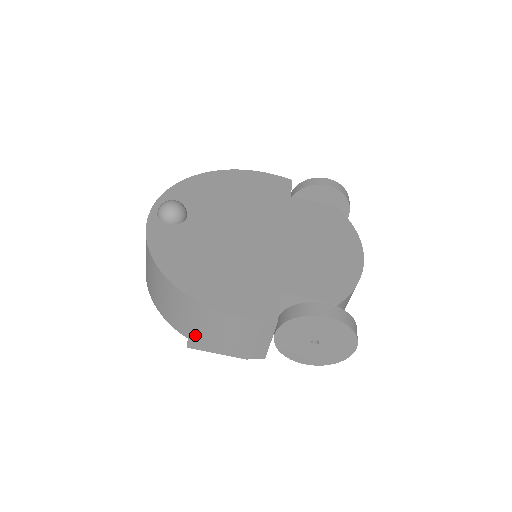
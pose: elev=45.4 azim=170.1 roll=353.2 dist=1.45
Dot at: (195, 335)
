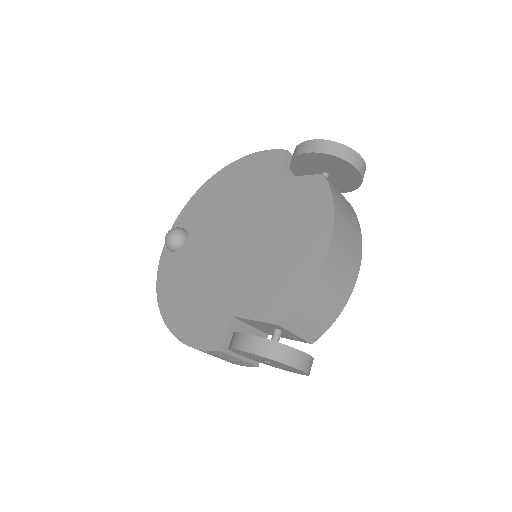
Dot at: occluded
